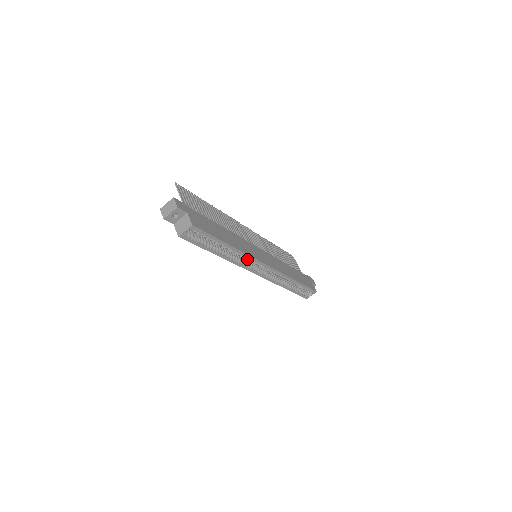
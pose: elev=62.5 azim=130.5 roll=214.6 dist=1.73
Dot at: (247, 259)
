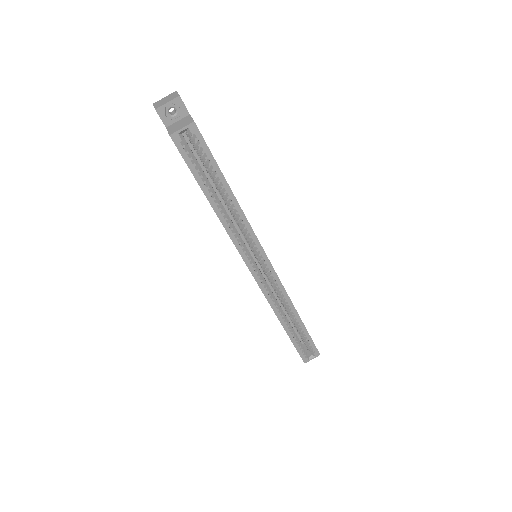
Dot at: (248, 237)
